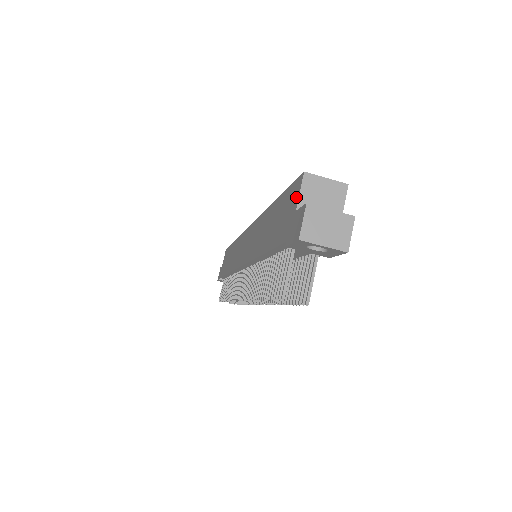
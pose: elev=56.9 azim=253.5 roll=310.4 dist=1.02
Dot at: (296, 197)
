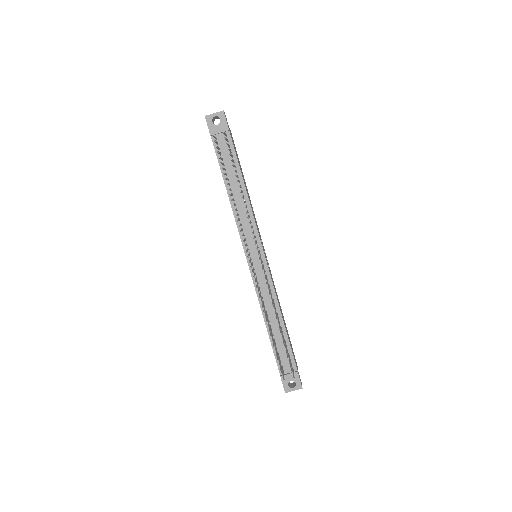
Dot at: occluded
